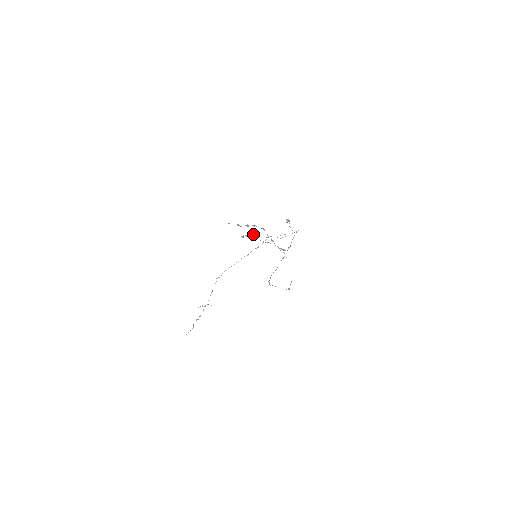
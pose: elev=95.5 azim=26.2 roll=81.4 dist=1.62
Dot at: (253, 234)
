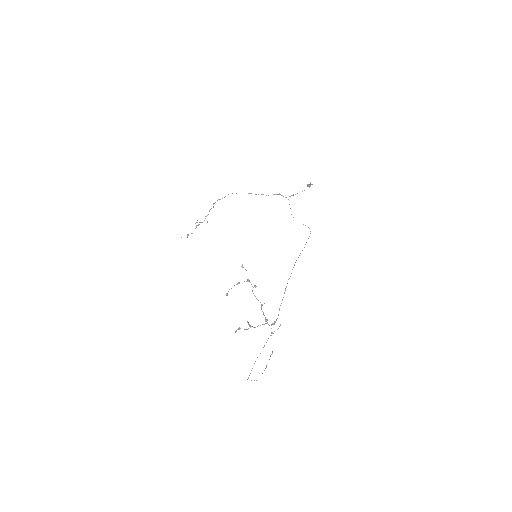
Dot at: (247, 322)
